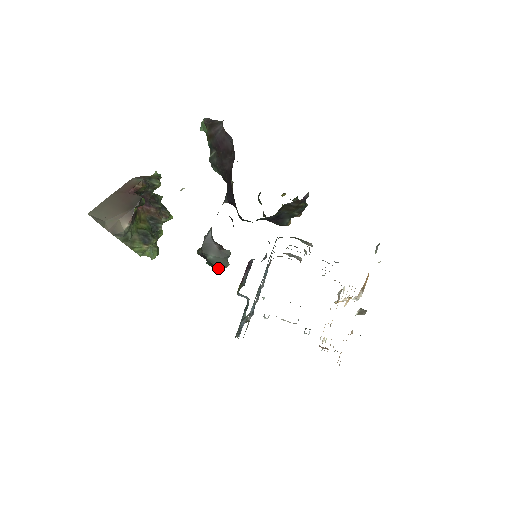
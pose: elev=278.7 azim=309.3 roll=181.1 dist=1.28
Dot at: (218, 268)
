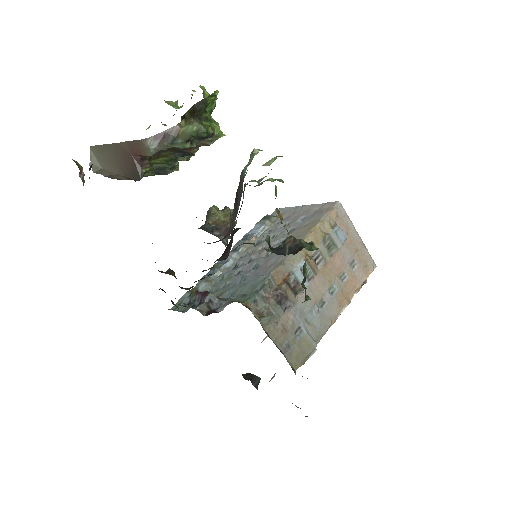
Dot at: occluded
